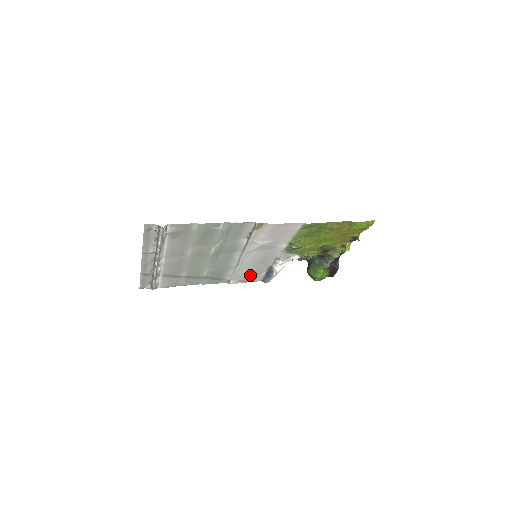
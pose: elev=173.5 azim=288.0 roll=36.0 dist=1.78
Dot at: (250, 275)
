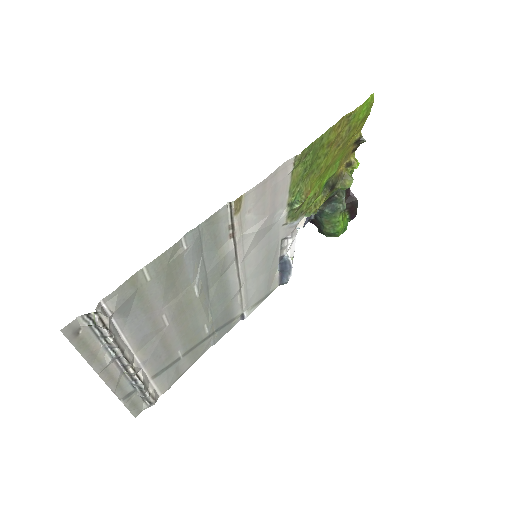
Dot at: (262, 288)
